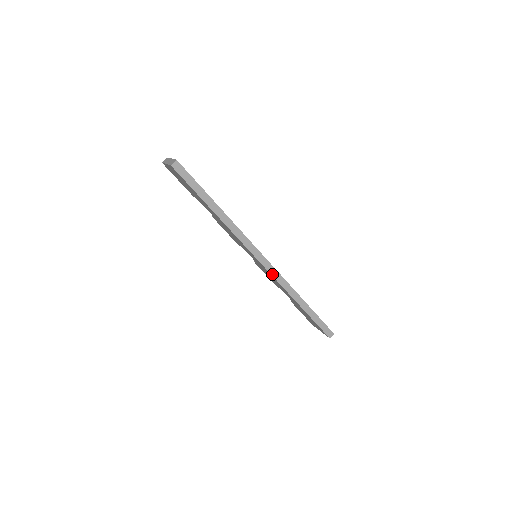
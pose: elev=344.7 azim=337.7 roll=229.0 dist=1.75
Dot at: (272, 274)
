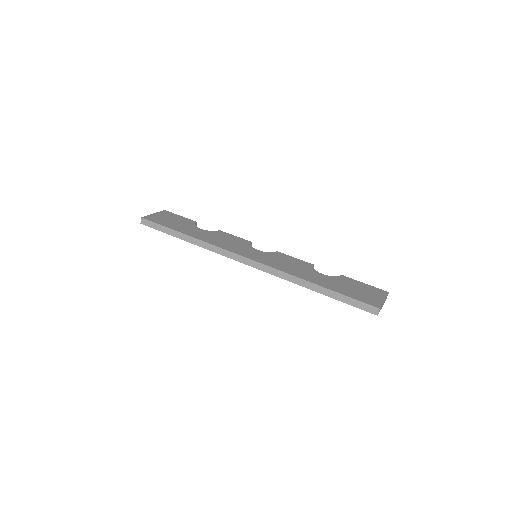
Dot at: (263, 270)
